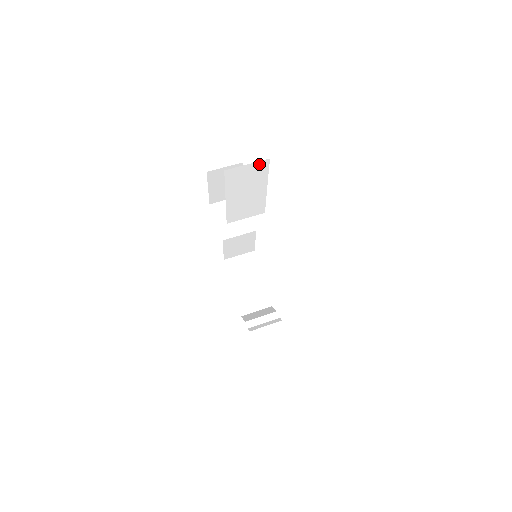
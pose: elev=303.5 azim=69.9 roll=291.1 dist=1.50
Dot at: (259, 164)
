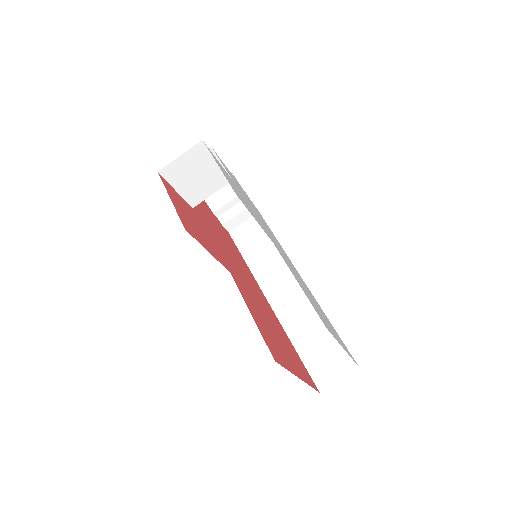
Dot at: occluded
